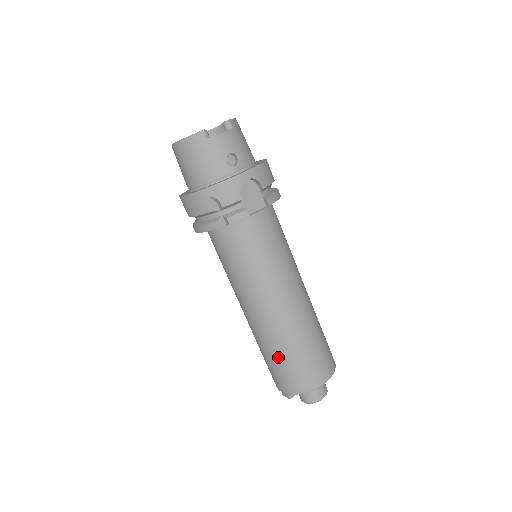
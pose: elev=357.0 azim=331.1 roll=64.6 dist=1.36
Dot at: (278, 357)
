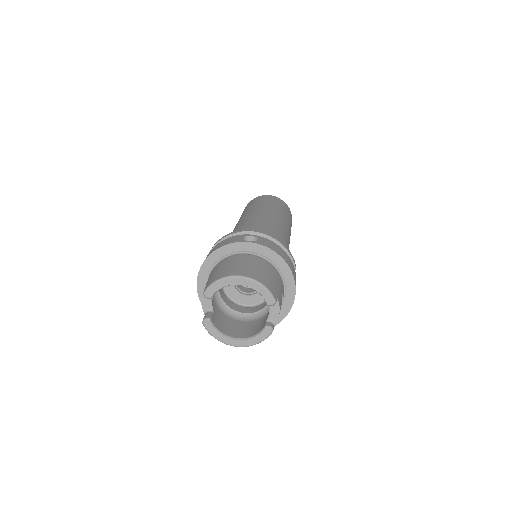
Dot at: occluded
